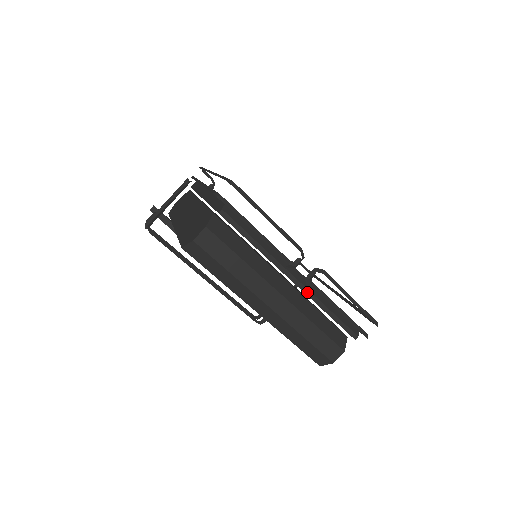
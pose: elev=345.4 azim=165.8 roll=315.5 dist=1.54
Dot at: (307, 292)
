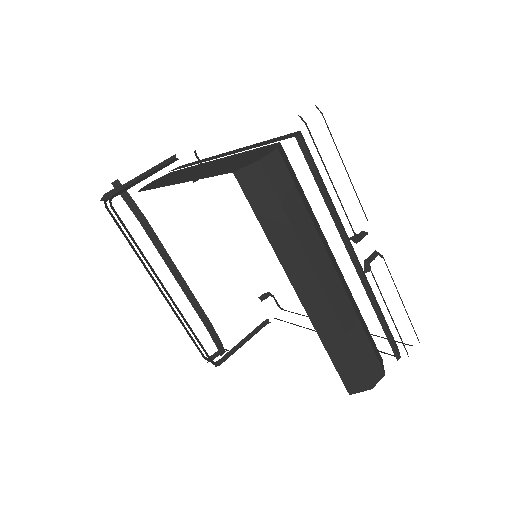
Dot at: (363, 280)
